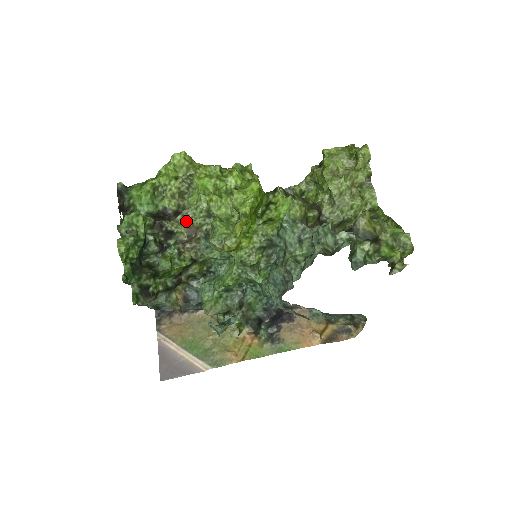
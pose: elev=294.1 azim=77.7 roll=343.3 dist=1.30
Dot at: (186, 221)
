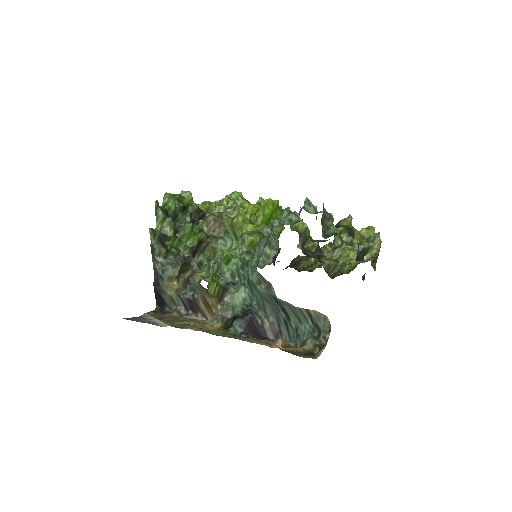
Dot at: (219, 217)
